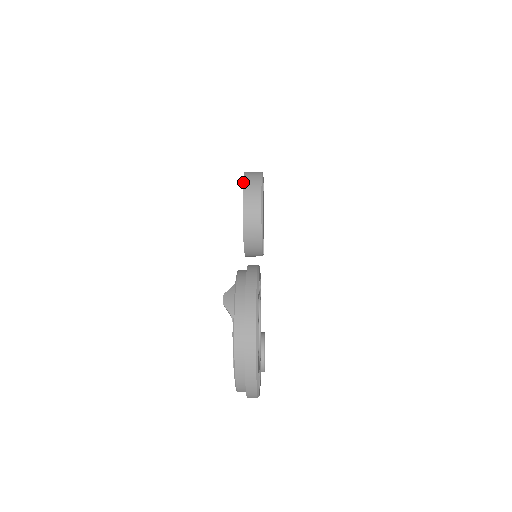
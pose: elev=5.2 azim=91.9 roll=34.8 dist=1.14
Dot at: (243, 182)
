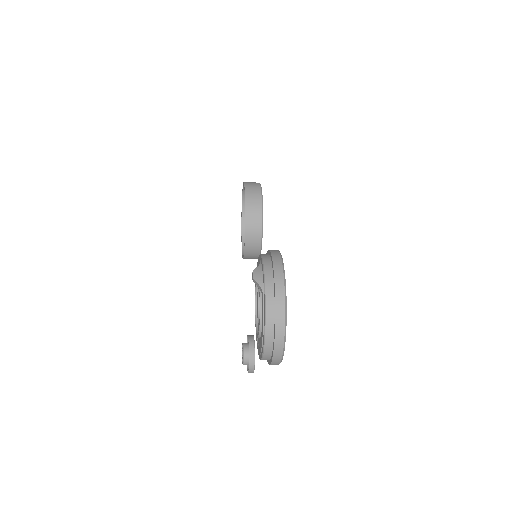
Dot at: (245, 190)
